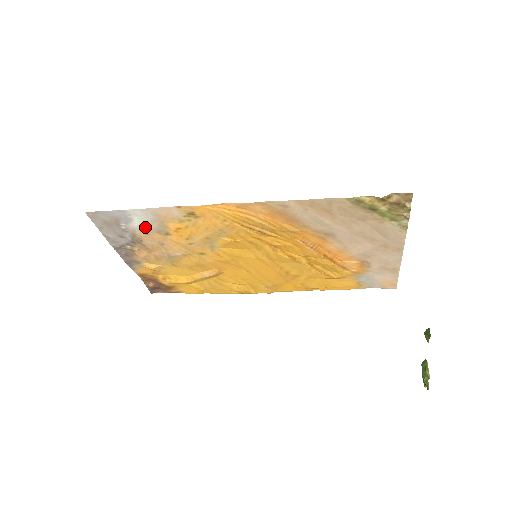
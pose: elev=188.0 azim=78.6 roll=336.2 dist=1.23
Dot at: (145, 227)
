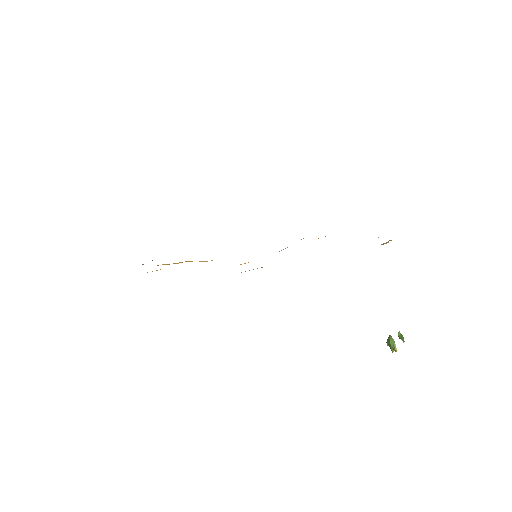
Dot at: occluded
